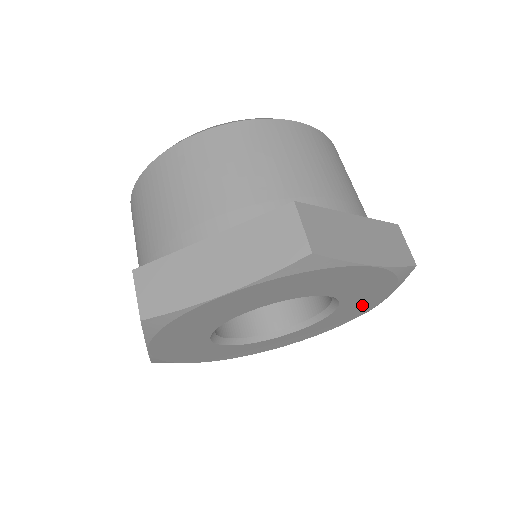
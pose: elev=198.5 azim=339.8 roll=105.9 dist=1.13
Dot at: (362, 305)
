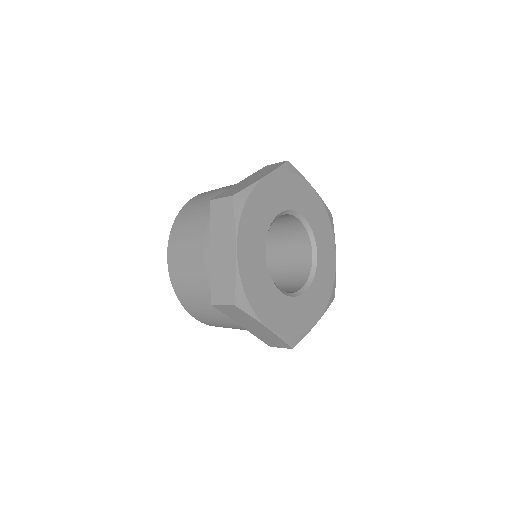
Dot at: (328, 259)
